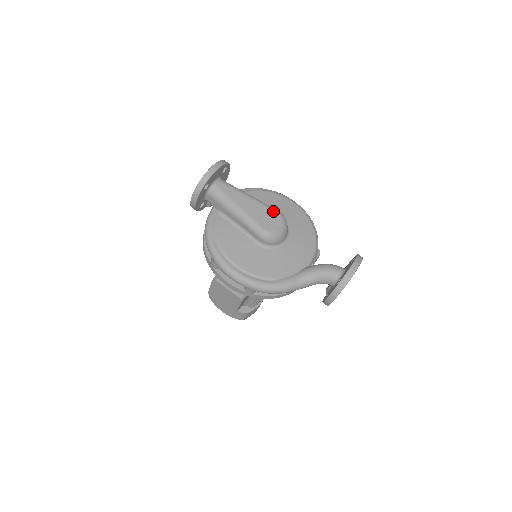
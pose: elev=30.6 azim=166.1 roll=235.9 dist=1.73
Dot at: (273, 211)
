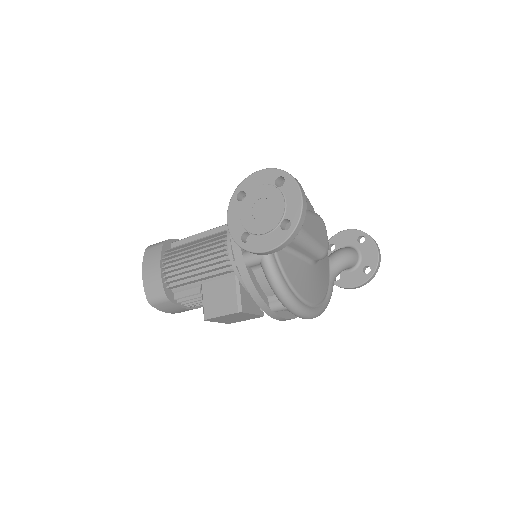
Dot at: (319, 218)
